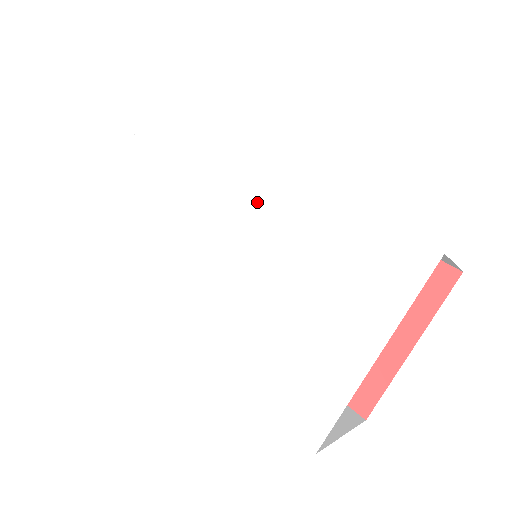
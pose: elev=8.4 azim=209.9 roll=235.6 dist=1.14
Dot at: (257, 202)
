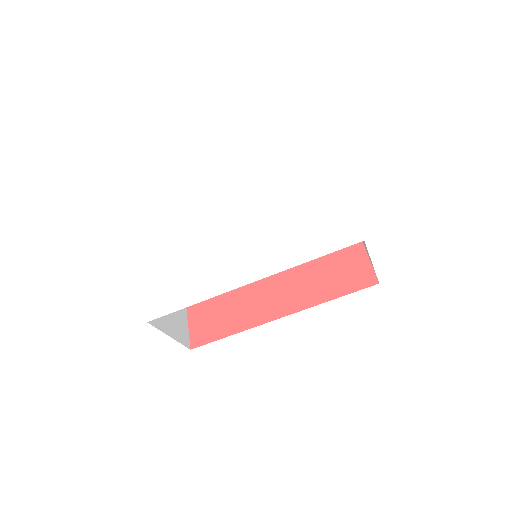
Dot at: (242, 207)
